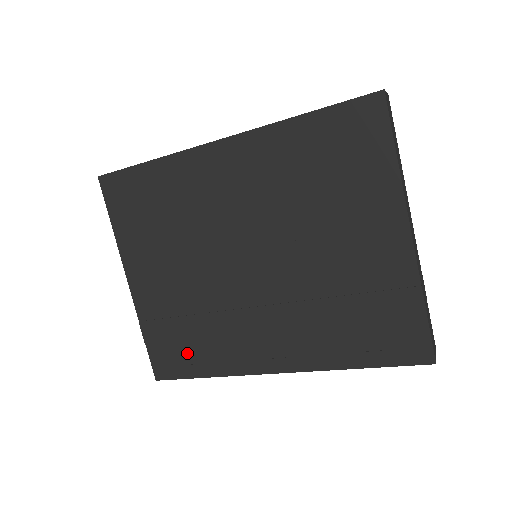
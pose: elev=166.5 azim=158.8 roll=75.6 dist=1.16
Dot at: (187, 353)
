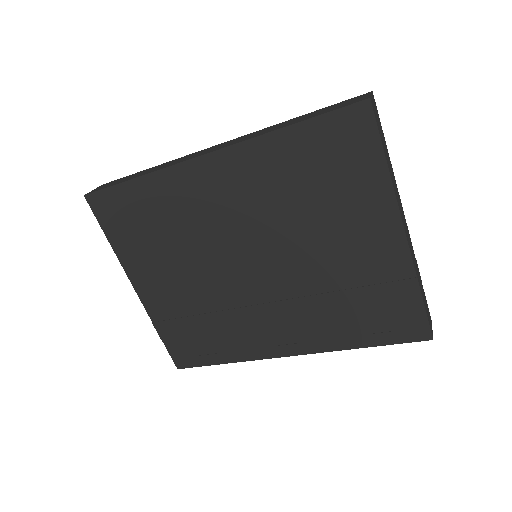
Dot at: (203, 345)
